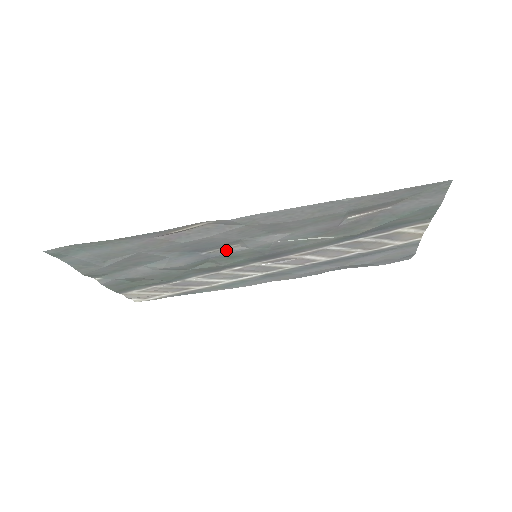
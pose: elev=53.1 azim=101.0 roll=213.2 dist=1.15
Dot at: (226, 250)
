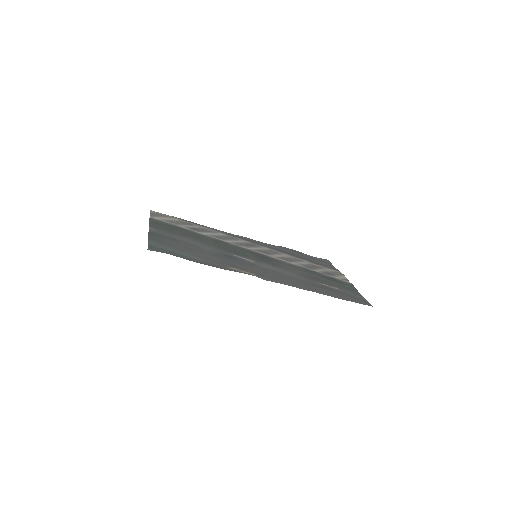
Dot at: (245, 258)
